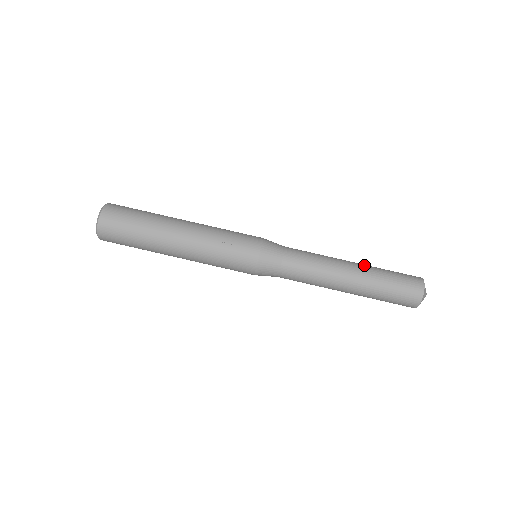
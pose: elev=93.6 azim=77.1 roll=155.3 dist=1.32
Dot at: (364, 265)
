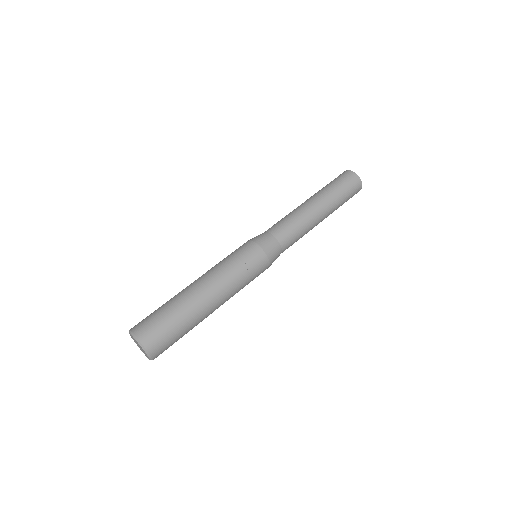
Dot at: (319, 196)
